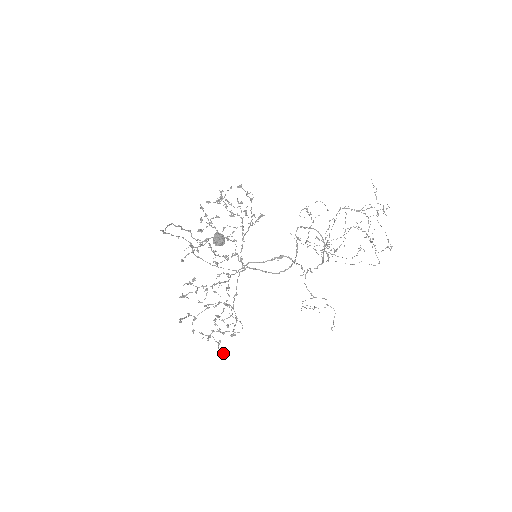
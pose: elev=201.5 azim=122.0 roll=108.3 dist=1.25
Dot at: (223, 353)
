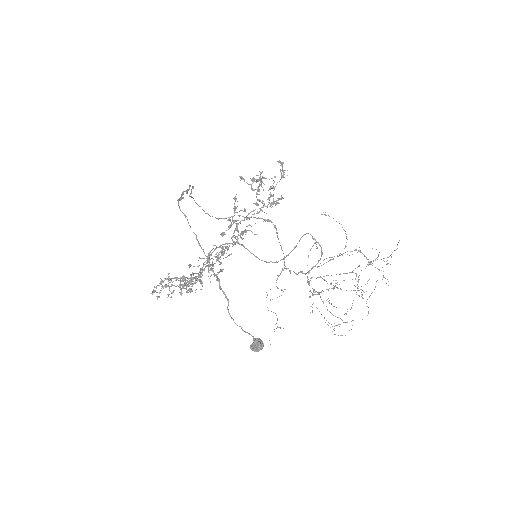
Dot at: (170, 297)
